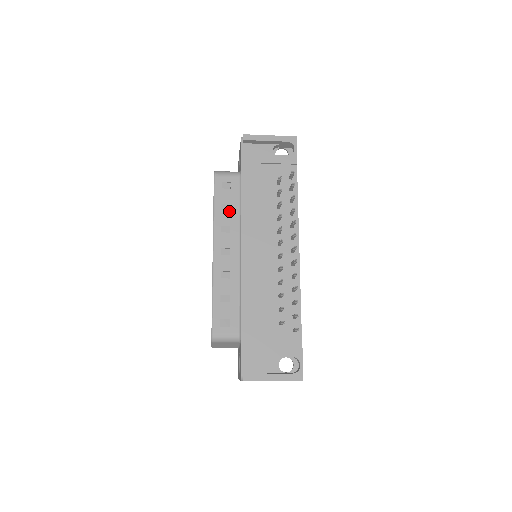
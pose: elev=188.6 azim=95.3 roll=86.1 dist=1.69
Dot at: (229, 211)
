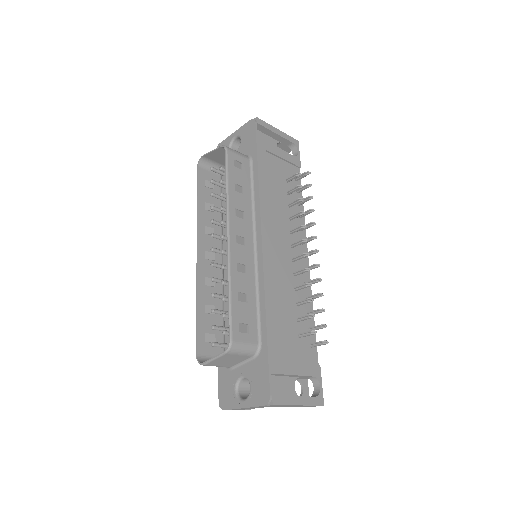
Dot at: (242, 194)
